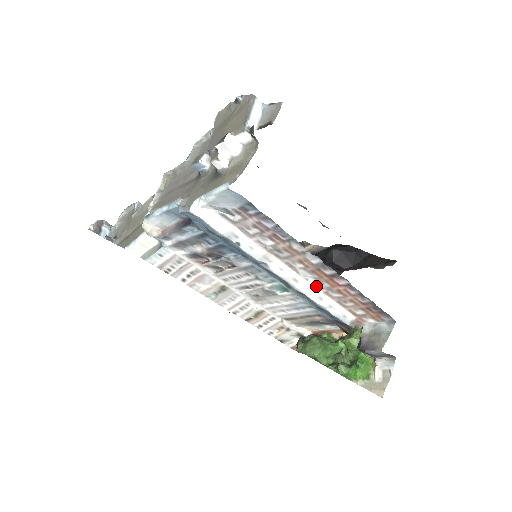
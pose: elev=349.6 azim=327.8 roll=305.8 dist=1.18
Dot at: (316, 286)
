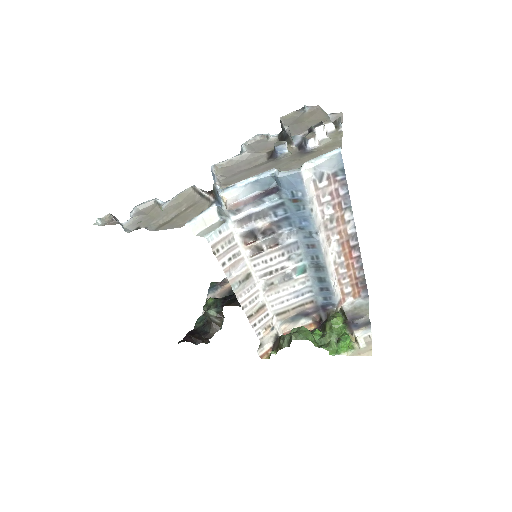
Dot at: (334, 261)
